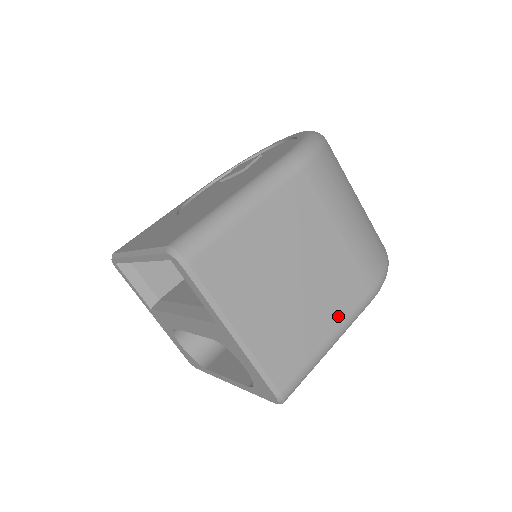
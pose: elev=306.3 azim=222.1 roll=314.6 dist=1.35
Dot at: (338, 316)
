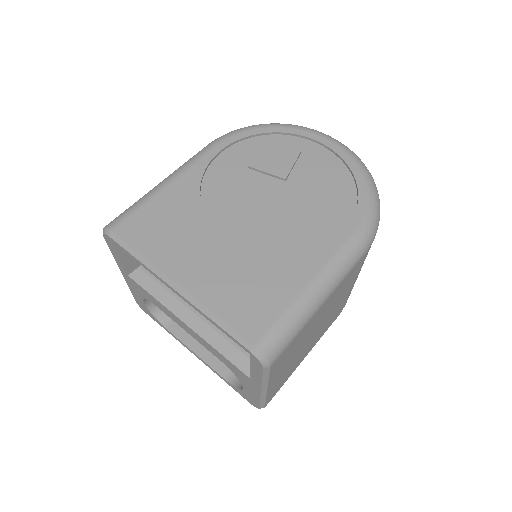
Dot at: occluded
